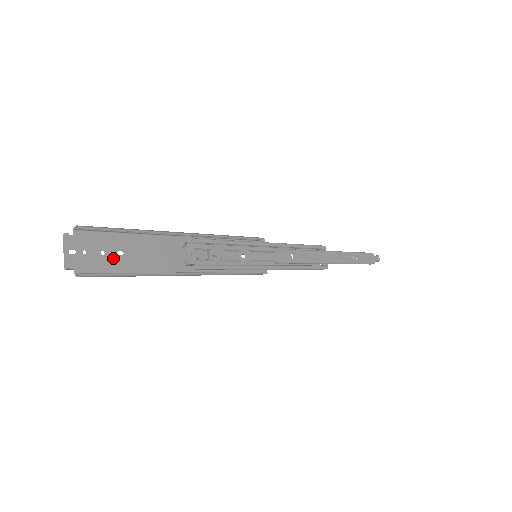
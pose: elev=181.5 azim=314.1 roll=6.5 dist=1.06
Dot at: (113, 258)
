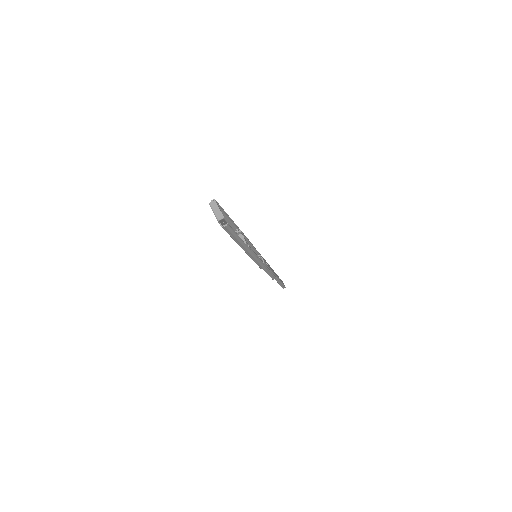
Dot at: occluded
